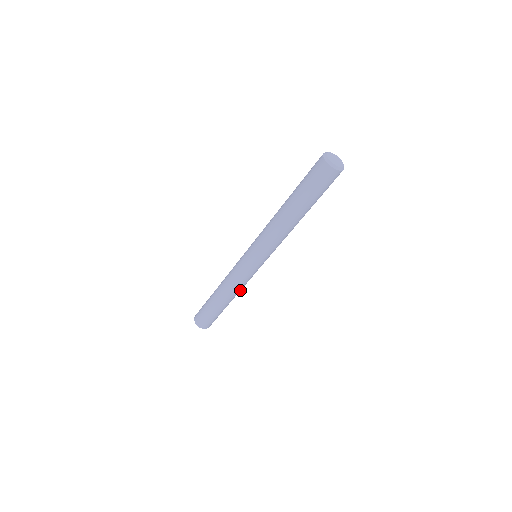
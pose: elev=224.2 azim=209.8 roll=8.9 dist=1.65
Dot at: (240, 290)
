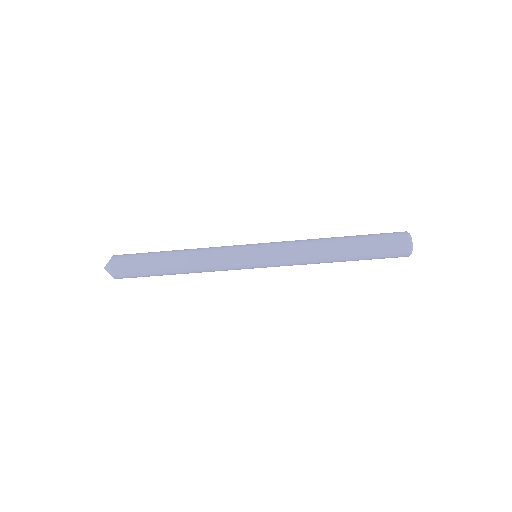
Dot at: (200, 269)
